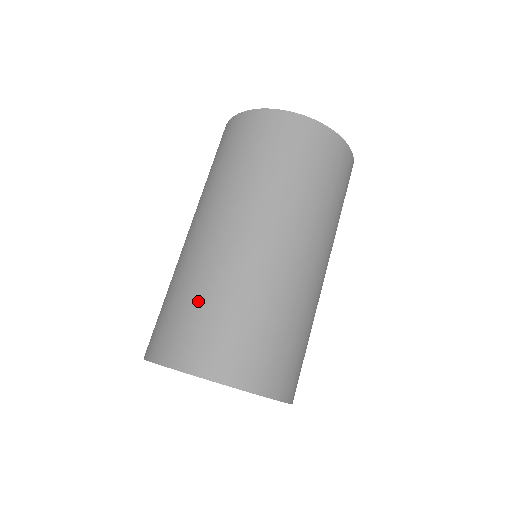
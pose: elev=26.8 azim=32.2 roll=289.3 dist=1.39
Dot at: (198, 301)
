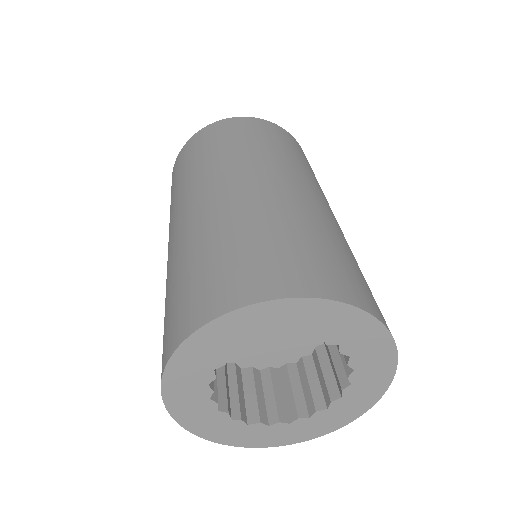
Dot at: (202, 255)
